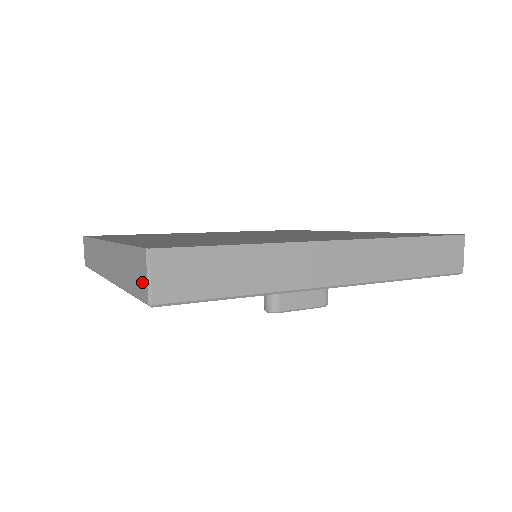
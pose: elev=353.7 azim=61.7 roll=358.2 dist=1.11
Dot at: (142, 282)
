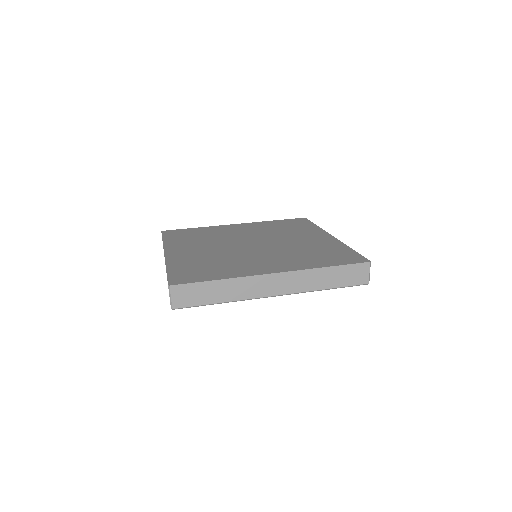
Dot at: occluded
